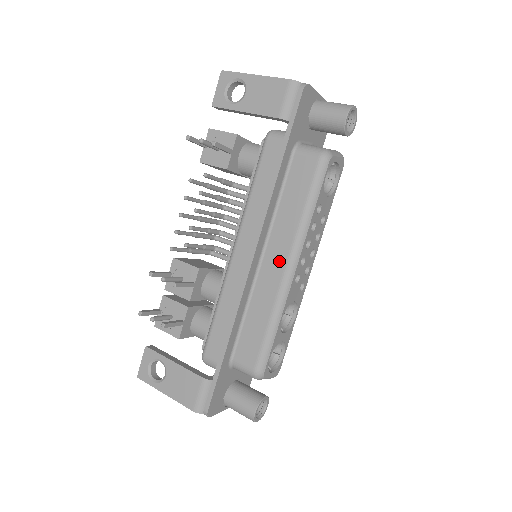
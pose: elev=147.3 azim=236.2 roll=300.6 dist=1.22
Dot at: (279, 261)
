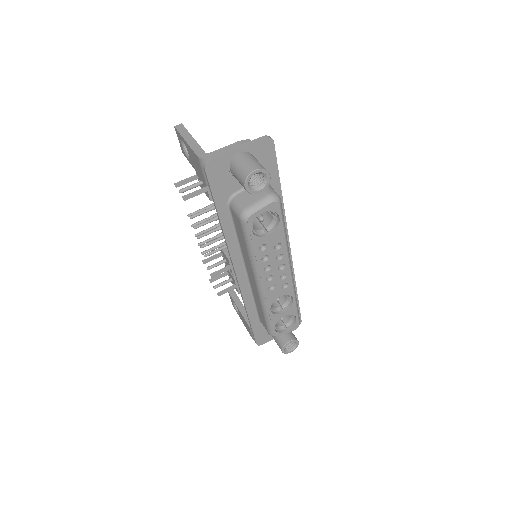
Dot at: (252, 278)
